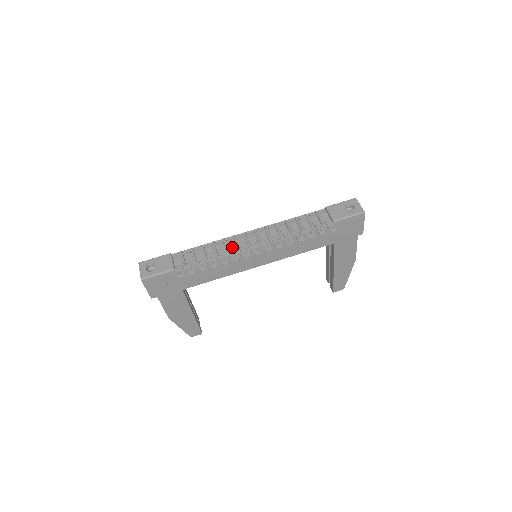
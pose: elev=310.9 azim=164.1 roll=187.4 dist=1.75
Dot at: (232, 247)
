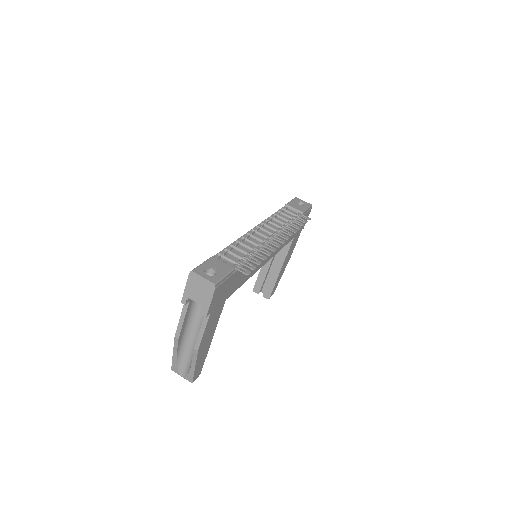
Dot at: (256, 242)
